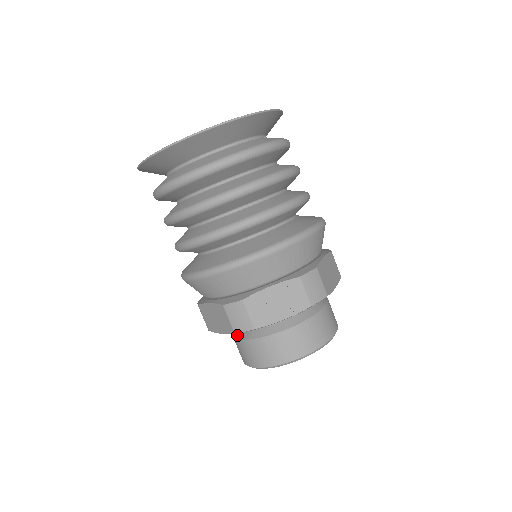
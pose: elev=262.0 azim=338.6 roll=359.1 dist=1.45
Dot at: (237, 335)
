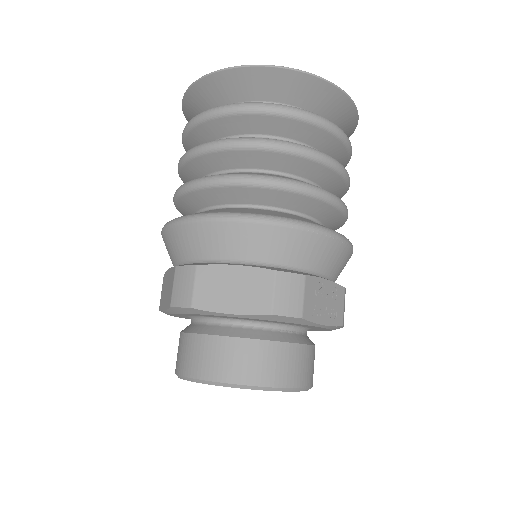
Dot at: (224, 332)
